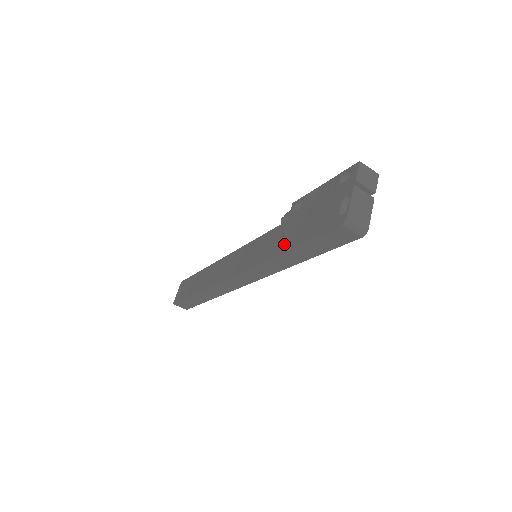
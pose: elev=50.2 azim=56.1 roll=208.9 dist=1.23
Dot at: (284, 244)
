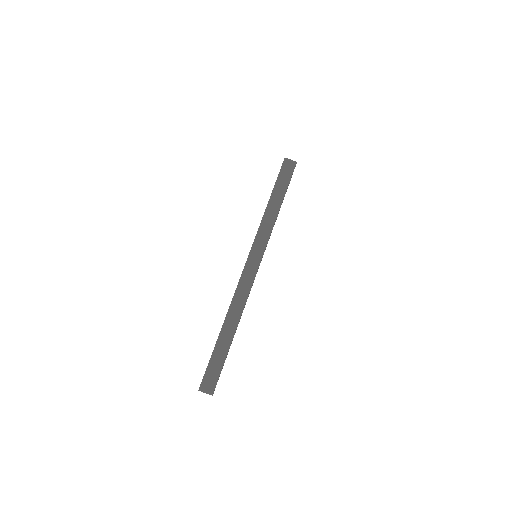
Dot at: occluded
